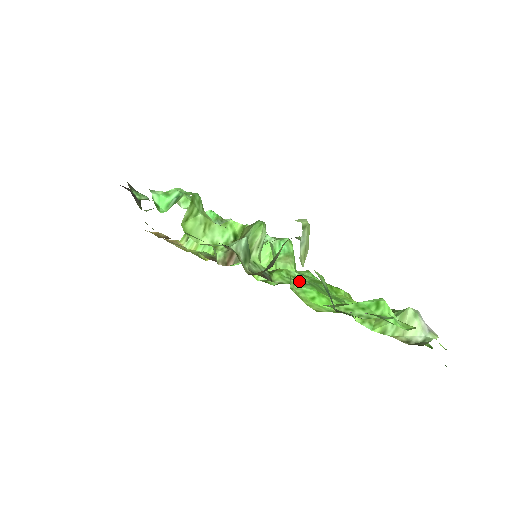
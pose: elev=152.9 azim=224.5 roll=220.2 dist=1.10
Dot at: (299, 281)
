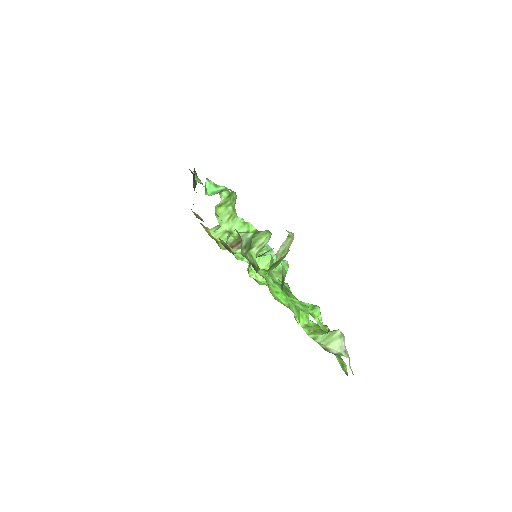
Dot at: occluded
